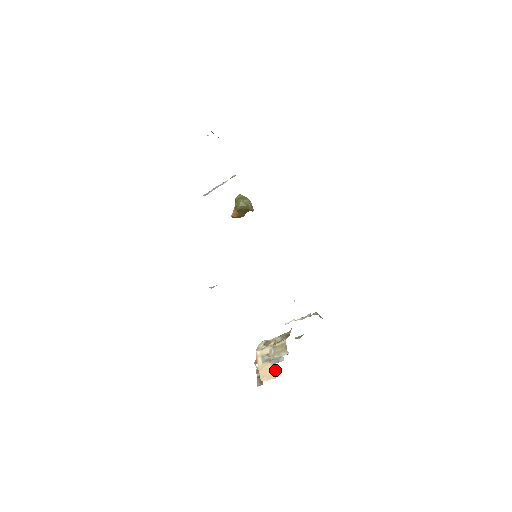
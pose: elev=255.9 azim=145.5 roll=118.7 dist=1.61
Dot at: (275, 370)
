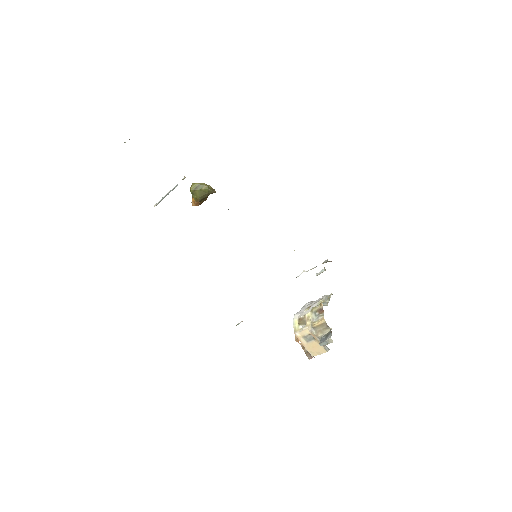
Dot at: (324, 346)
